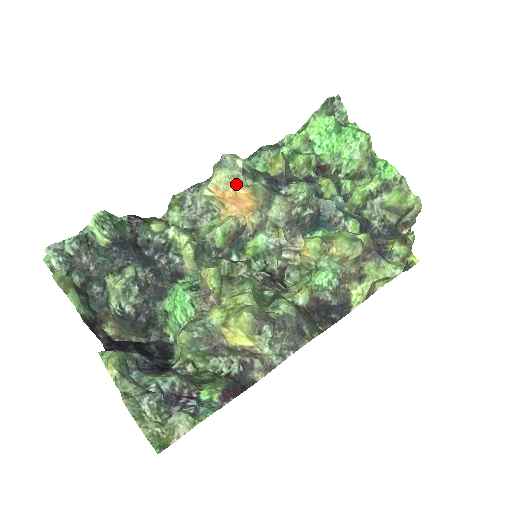
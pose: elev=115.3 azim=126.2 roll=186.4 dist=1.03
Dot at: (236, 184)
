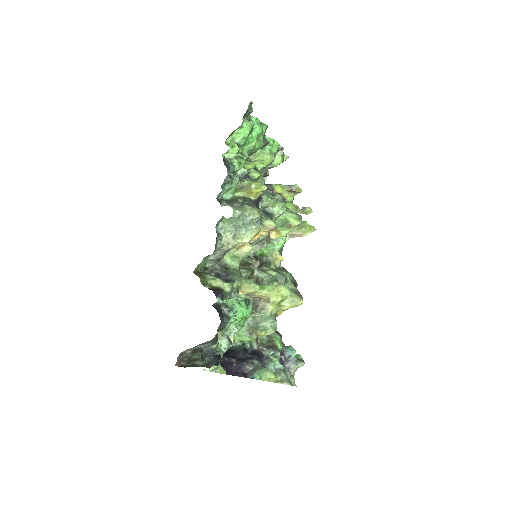
Dot at: (262, 229)
